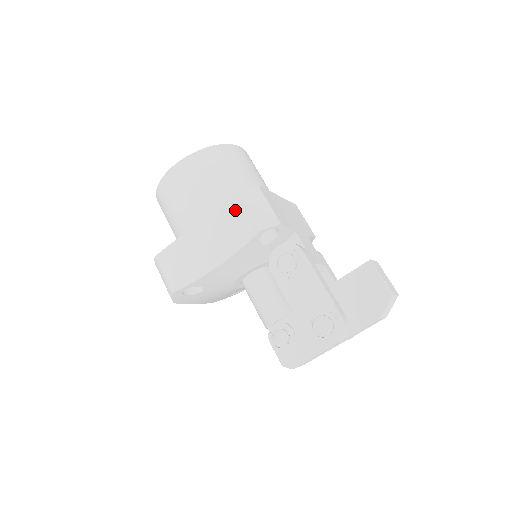
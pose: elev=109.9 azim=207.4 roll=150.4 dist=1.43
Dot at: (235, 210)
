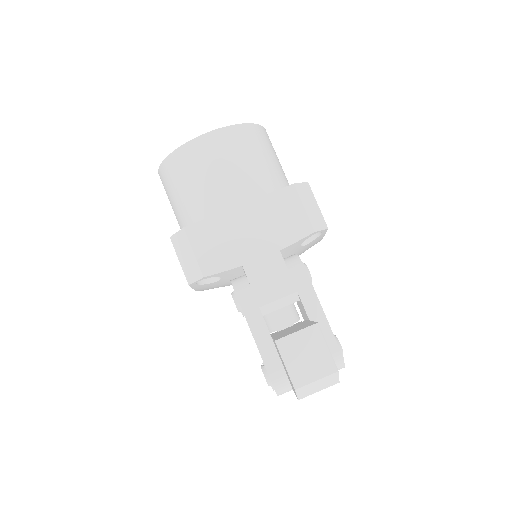
Dot at: occluded
